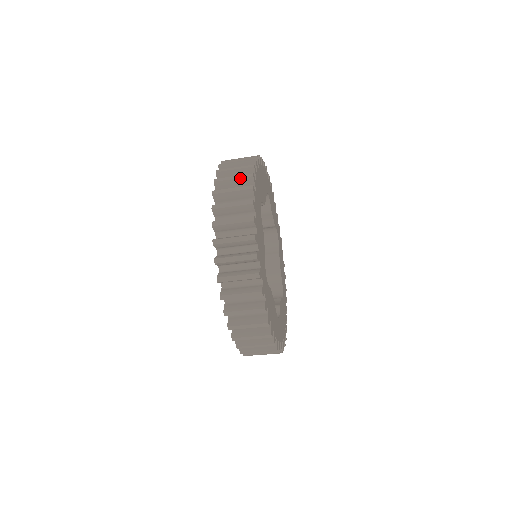
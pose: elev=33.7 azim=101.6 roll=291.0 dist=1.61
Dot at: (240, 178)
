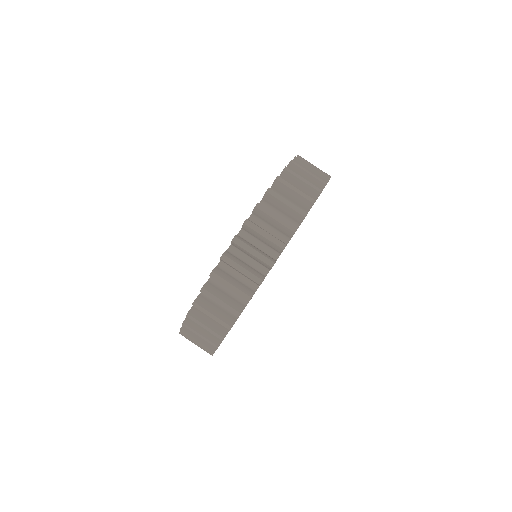
Dot at: occluded
